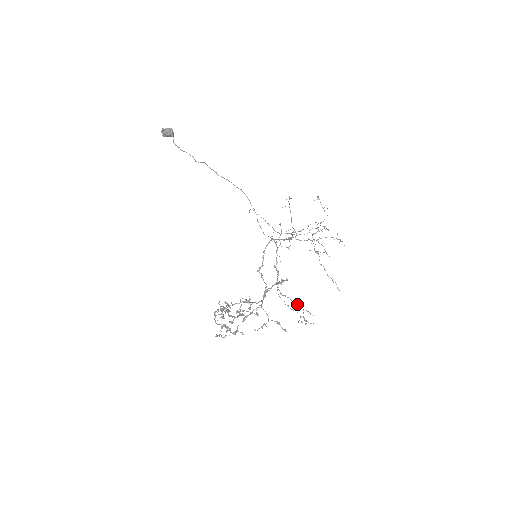
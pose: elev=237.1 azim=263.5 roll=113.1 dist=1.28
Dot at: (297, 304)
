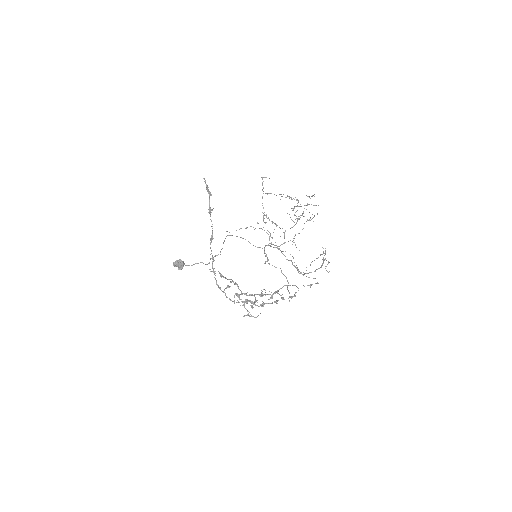
Dot at: (321, 266)
